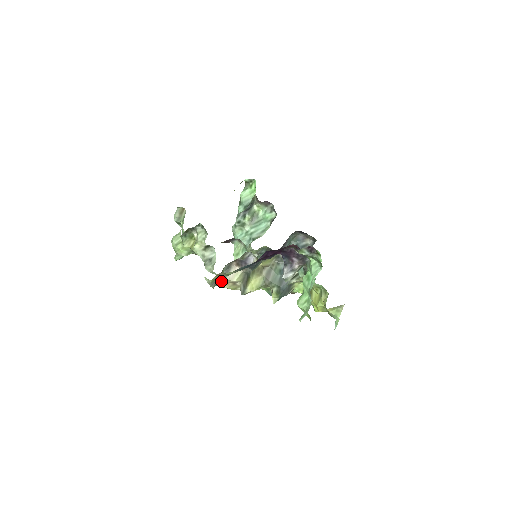
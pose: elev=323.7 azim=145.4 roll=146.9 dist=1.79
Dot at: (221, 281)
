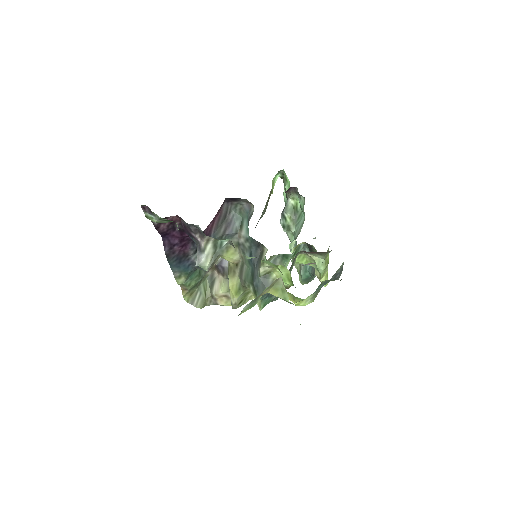
Dot at: (212, 298)
